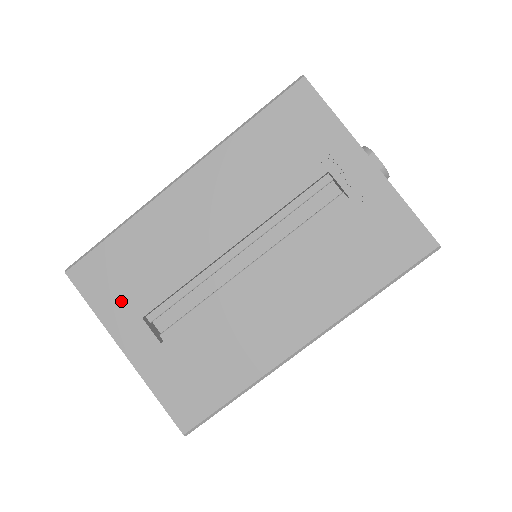
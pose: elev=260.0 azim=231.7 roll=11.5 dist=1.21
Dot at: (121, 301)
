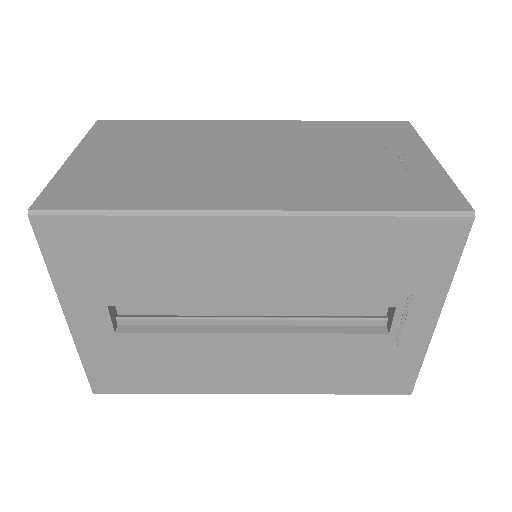
Dot at: (91, 281)
